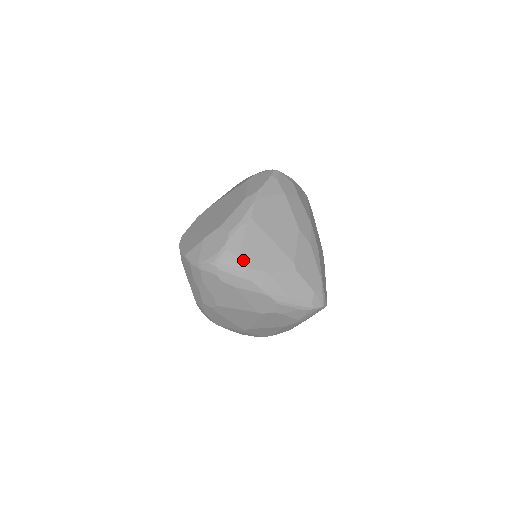
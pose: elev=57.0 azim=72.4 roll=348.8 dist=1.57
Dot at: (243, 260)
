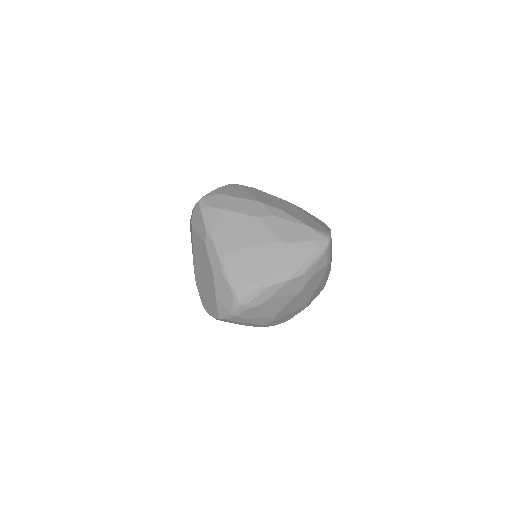
Dot at: (251, 281)
